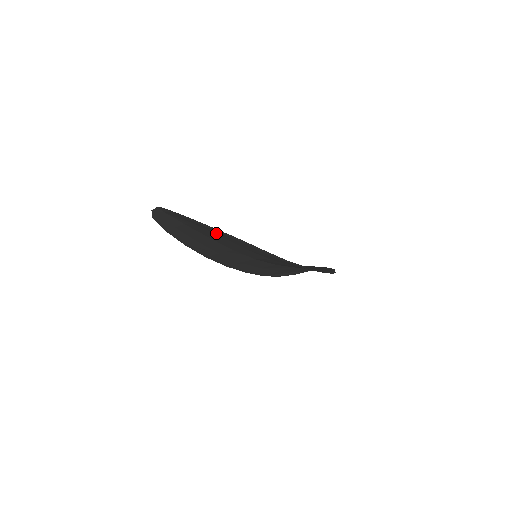
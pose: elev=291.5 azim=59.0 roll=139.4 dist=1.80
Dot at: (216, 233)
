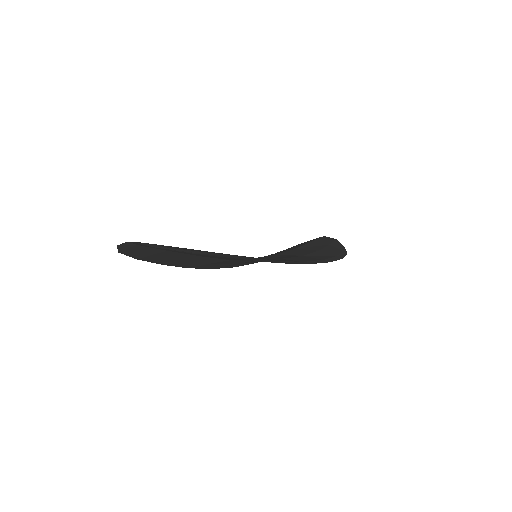
Dot at: occluded
